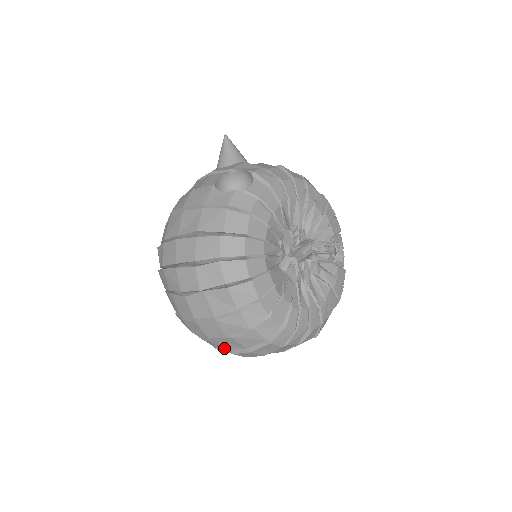
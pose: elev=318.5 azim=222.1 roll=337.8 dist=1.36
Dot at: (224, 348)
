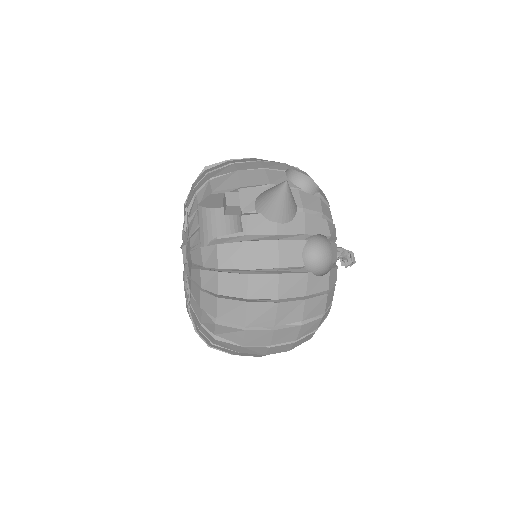
Dot at: occluded
